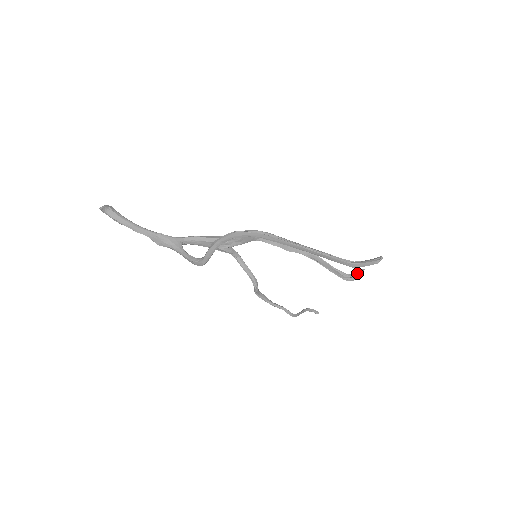
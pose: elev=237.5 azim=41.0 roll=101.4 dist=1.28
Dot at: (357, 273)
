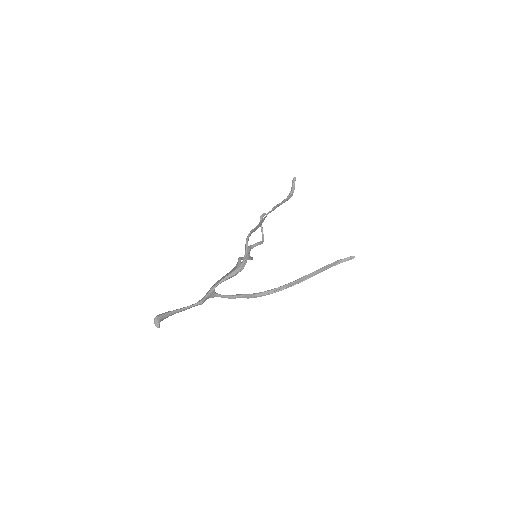
Dot at: (294, 188)
